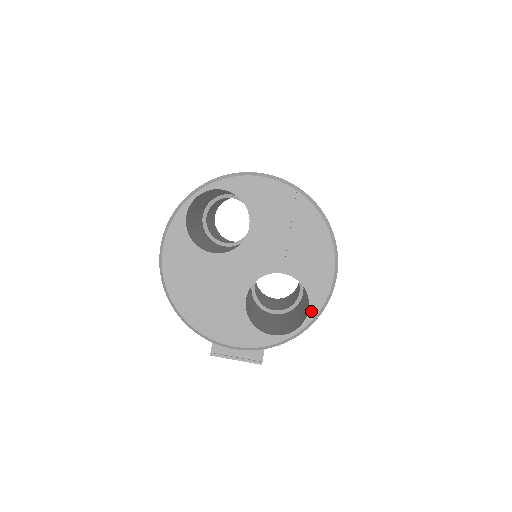
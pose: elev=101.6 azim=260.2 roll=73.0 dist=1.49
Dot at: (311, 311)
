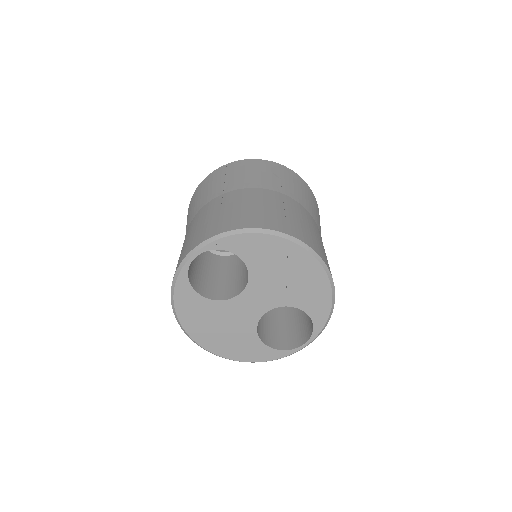
Dot at: (315, 329)
